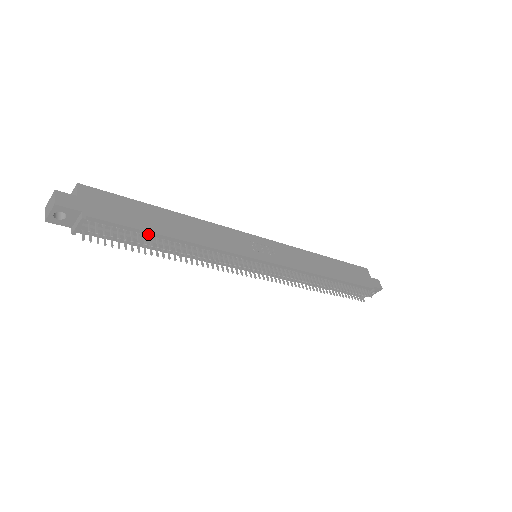
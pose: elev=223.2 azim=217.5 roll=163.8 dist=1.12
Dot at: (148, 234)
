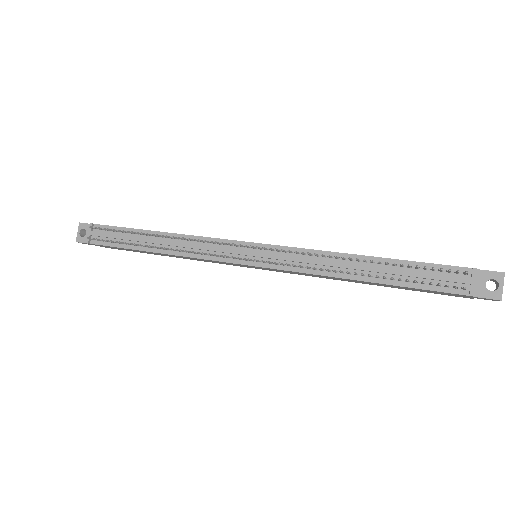
Dot at: (135, 232)
